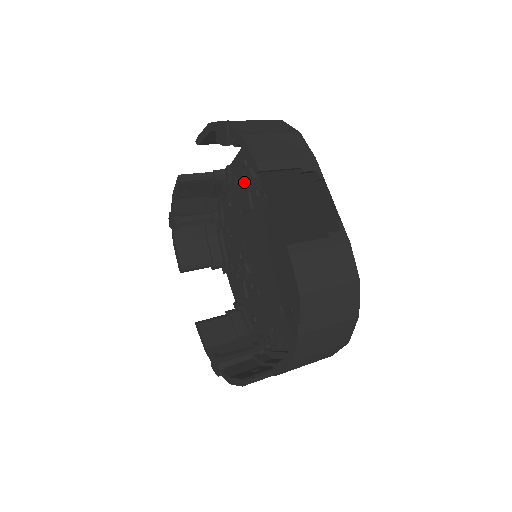
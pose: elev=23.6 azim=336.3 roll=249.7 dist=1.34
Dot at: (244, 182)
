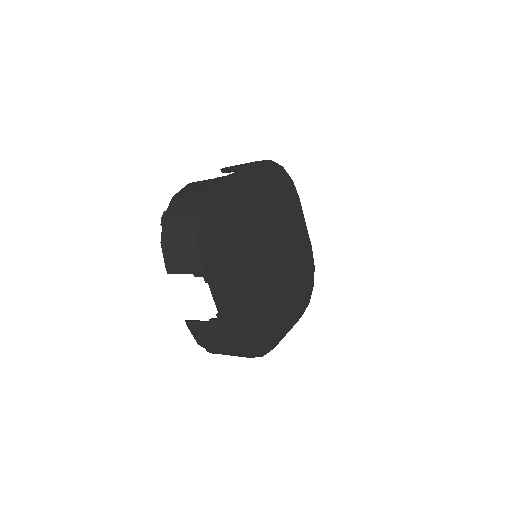
Dot at: (249, 193)
